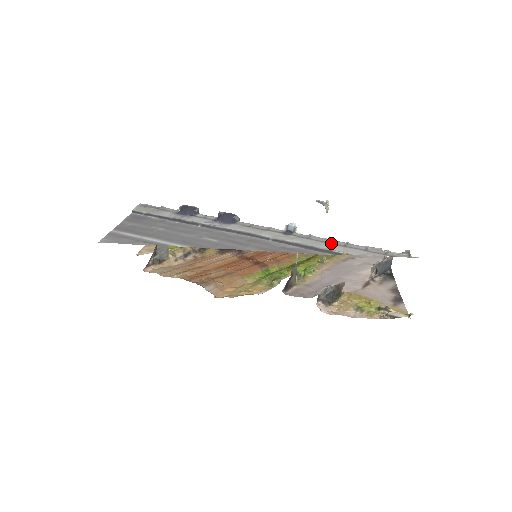
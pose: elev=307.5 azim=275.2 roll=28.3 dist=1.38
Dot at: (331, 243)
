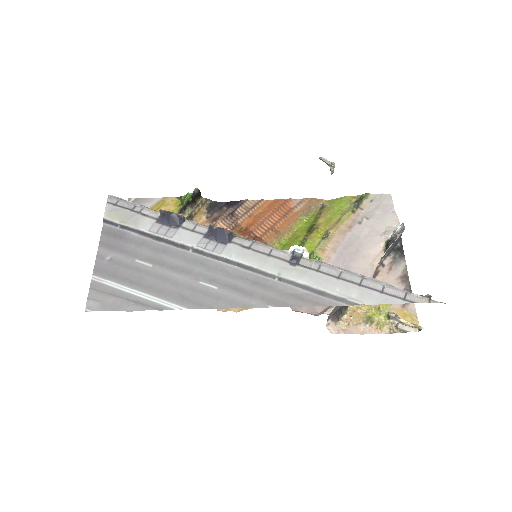
Dot at: (344, 280)
